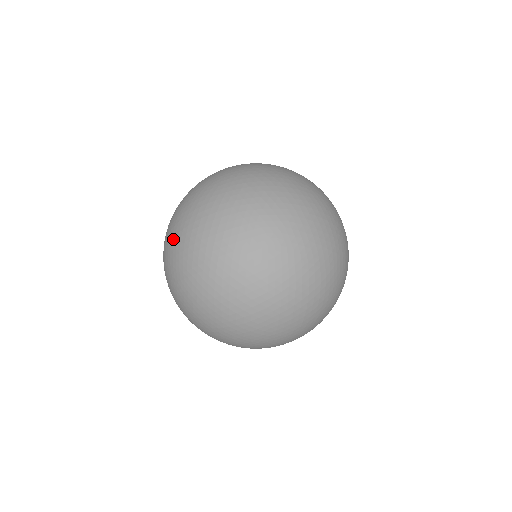
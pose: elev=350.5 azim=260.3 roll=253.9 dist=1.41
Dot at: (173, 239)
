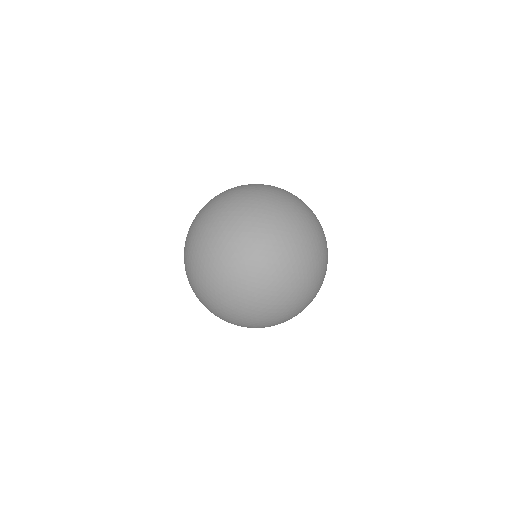
Dot at: occluded
